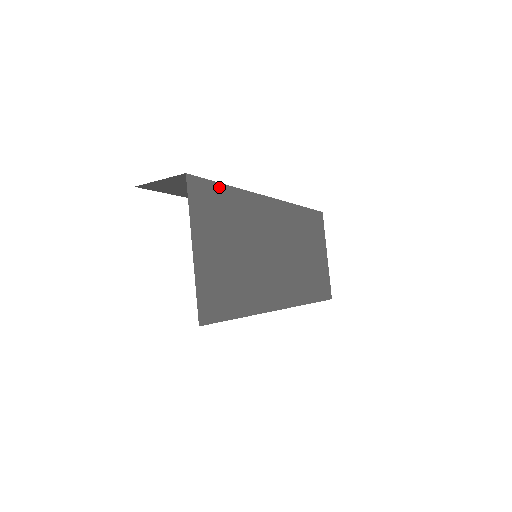
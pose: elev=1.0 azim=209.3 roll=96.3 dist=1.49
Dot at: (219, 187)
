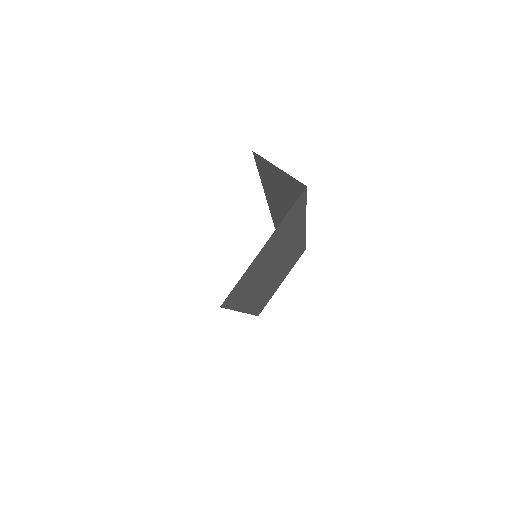
Dot at: (304, 205)
